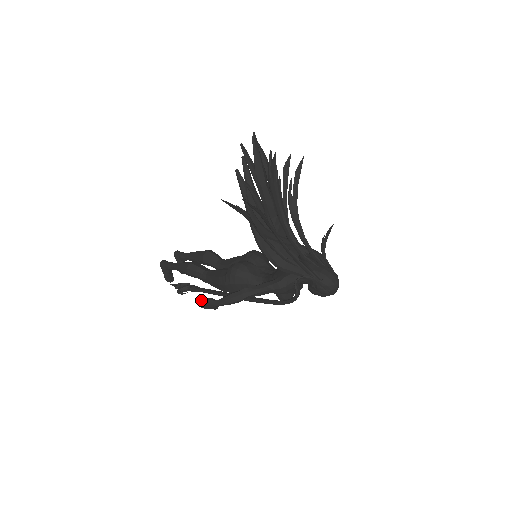
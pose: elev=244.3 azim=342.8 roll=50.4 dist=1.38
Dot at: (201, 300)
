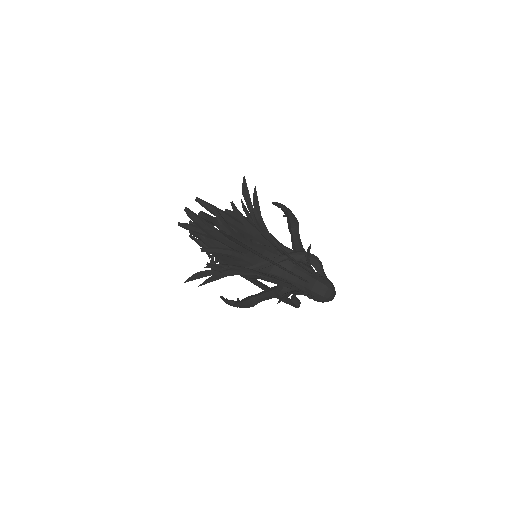
Dot at: (224, 300)
